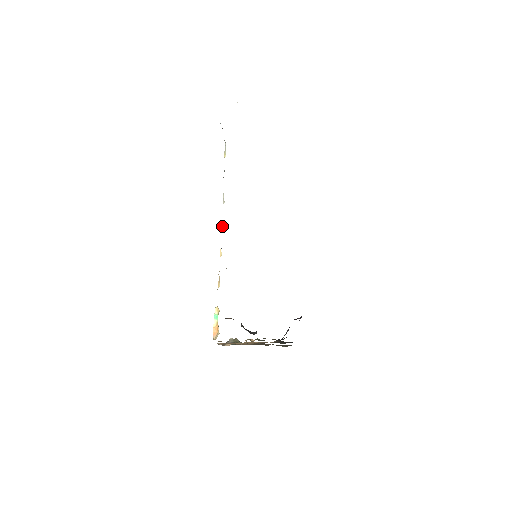
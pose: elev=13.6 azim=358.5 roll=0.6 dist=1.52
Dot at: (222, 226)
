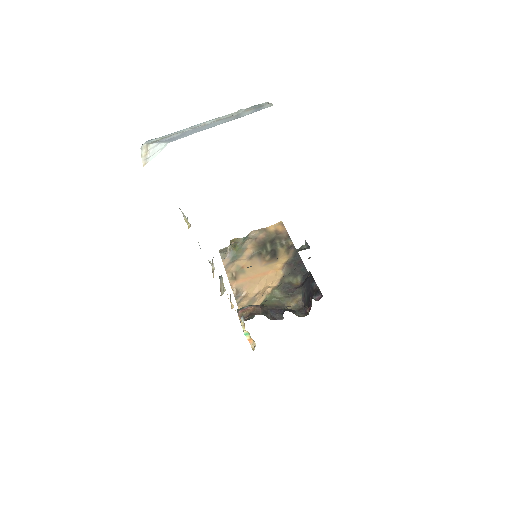
Dot at: occluded
